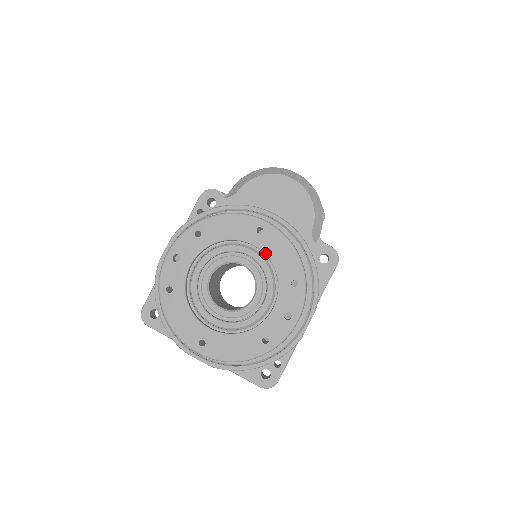
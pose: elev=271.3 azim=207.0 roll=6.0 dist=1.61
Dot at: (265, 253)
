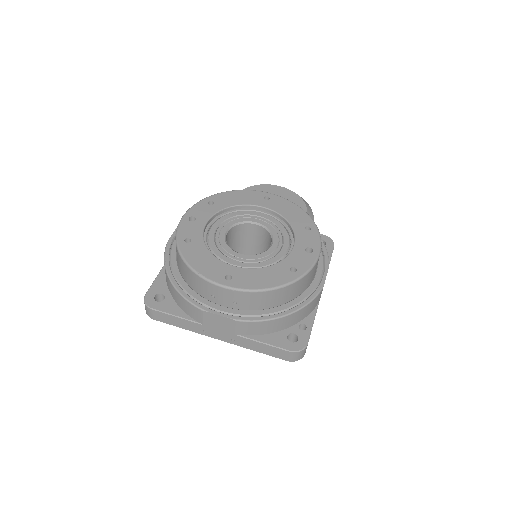
Dot at: (275, 211)
